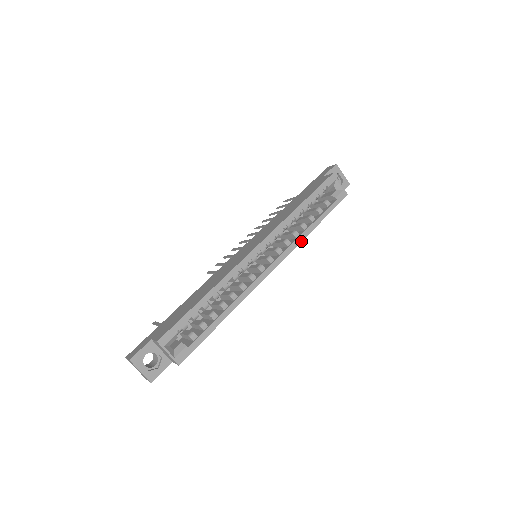
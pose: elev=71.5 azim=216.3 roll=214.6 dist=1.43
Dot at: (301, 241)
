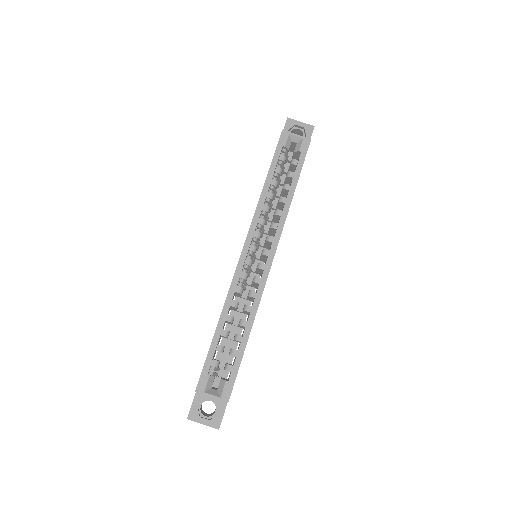
Dot at: (286, 216)
